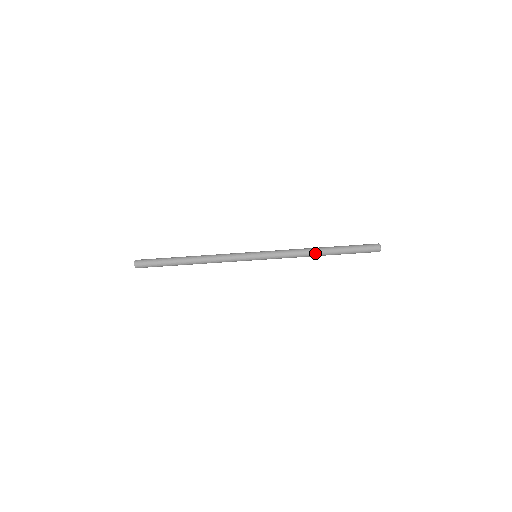
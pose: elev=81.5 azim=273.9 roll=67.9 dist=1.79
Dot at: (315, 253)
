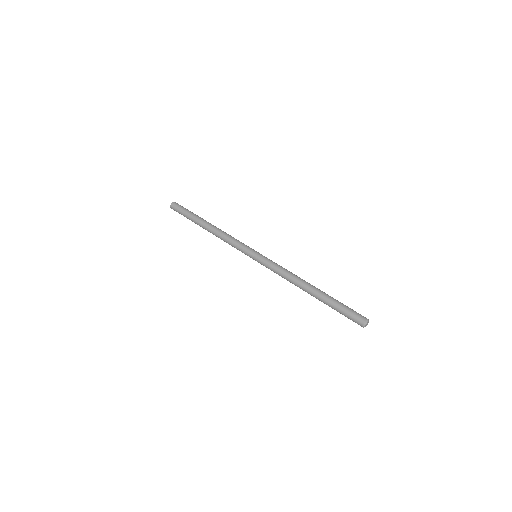
Dot at: (304, 283)
